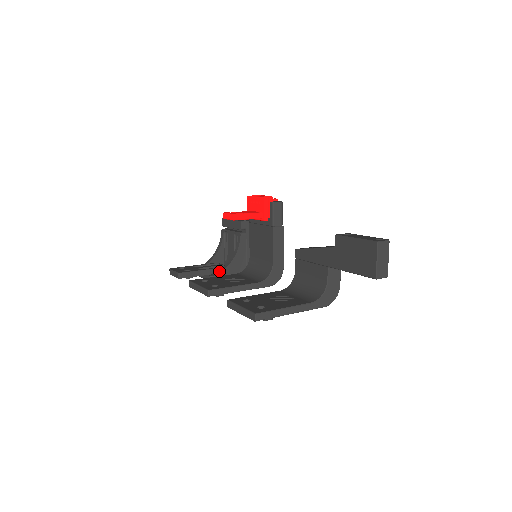
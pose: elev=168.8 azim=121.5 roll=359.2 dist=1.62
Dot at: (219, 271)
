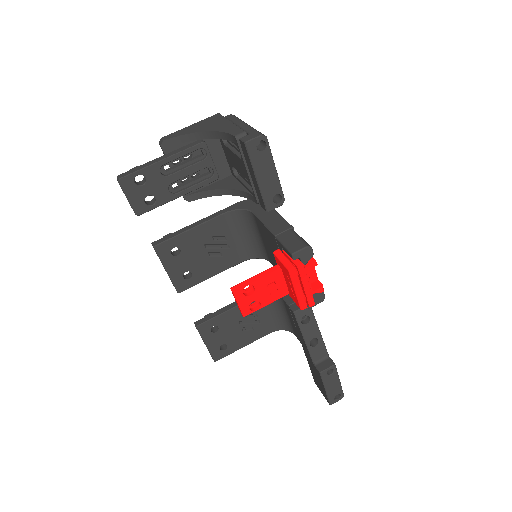
Dot at: (201, 195)
